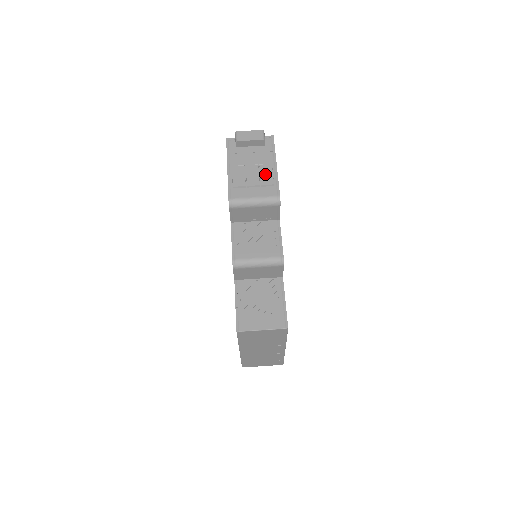
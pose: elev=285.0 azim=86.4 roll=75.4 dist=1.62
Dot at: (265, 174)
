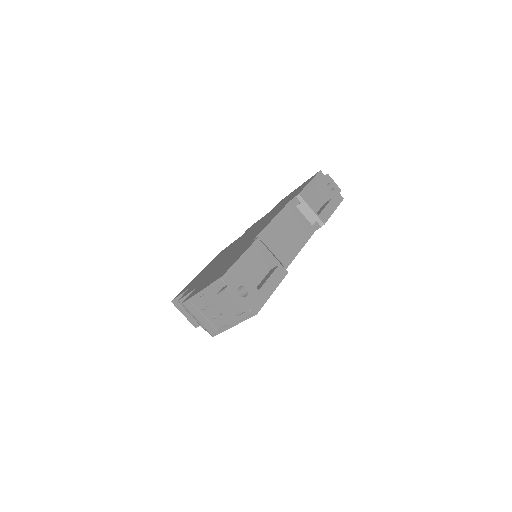
Dot at: (219, 321)
